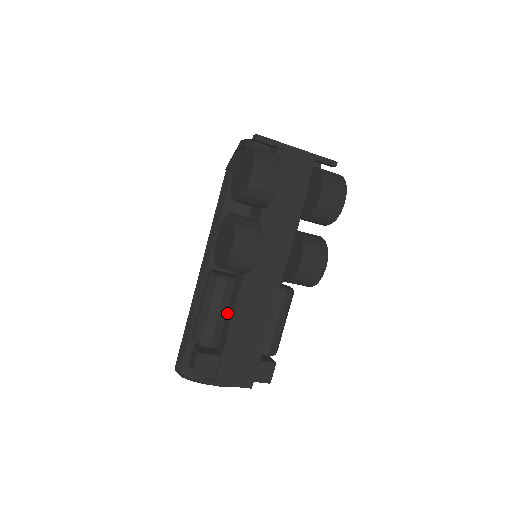
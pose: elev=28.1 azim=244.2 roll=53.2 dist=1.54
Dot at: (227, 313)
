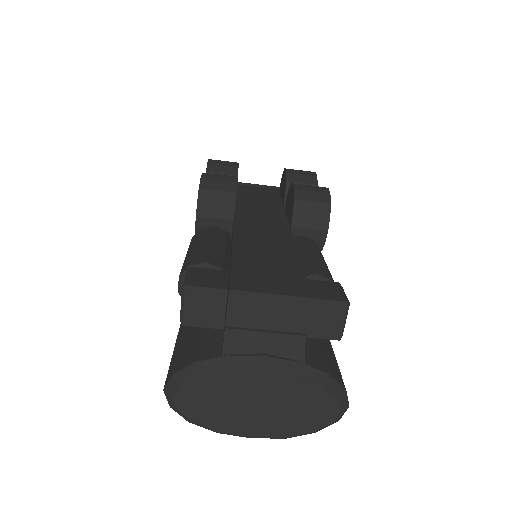
Dot at: (226, 249)
